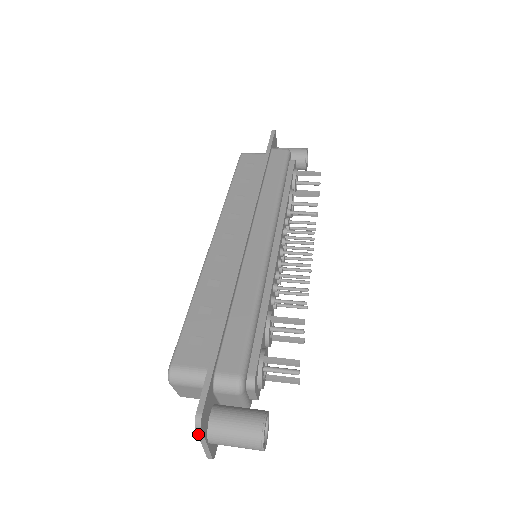
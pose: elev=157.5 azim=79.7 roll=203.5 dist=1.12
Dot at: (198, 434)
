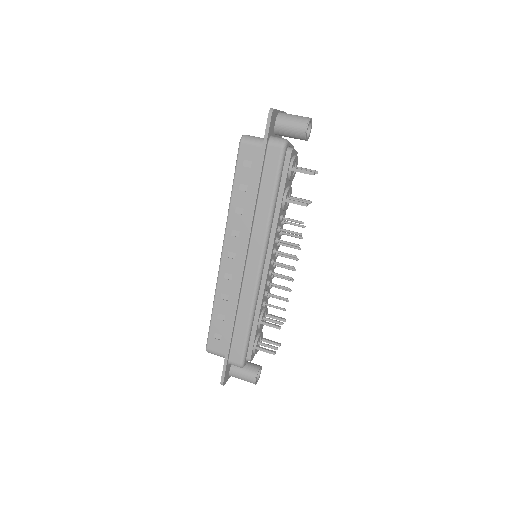
Dot at: occluded
